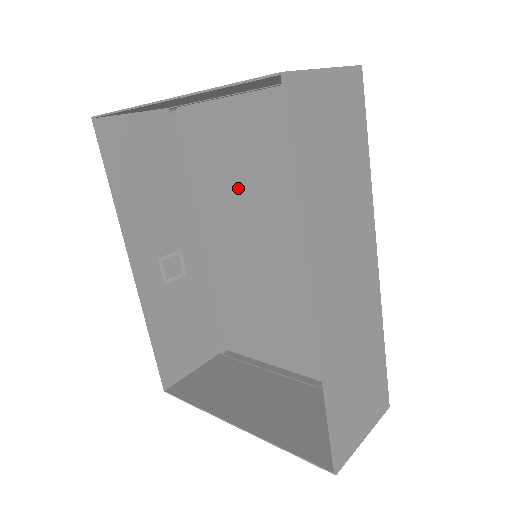
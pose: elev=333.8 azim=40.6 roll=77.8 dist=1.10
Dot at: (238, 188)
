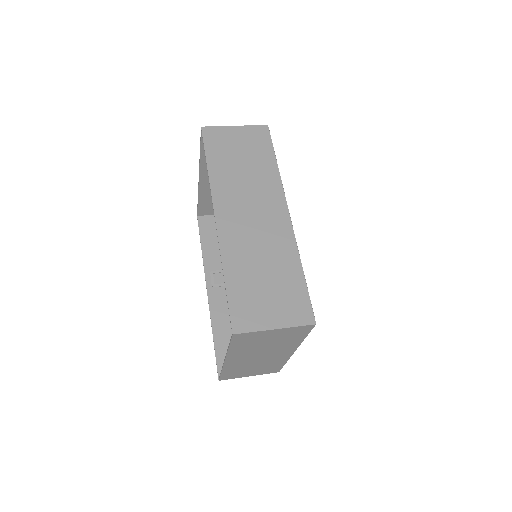
Dot at: occluded
